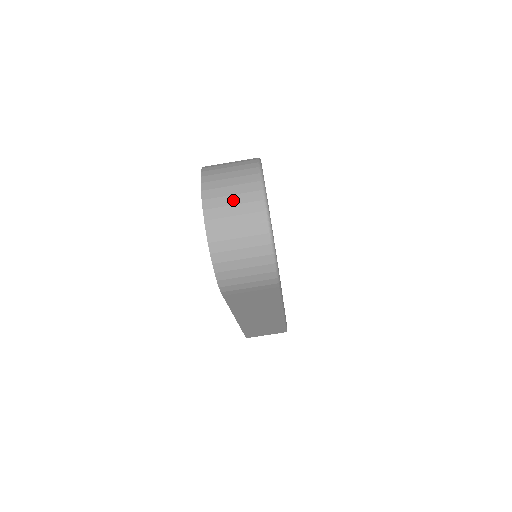
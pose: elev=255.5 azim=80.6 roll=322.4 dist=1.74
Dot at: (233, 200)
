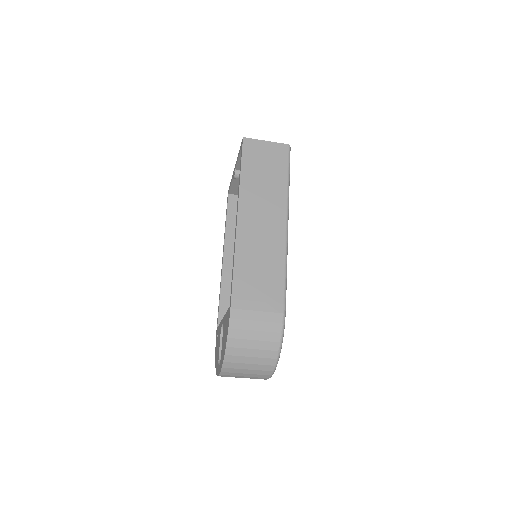
Dot at: occluded
